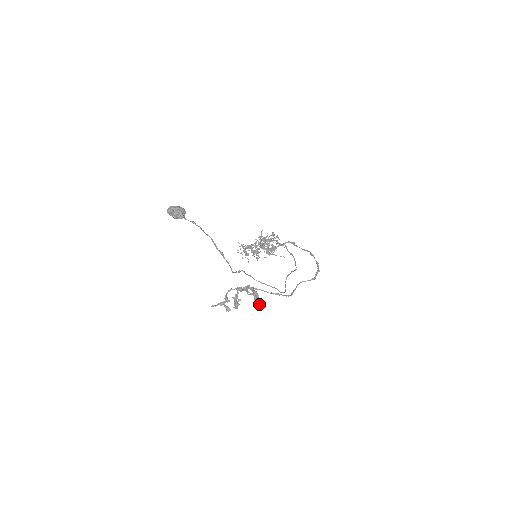
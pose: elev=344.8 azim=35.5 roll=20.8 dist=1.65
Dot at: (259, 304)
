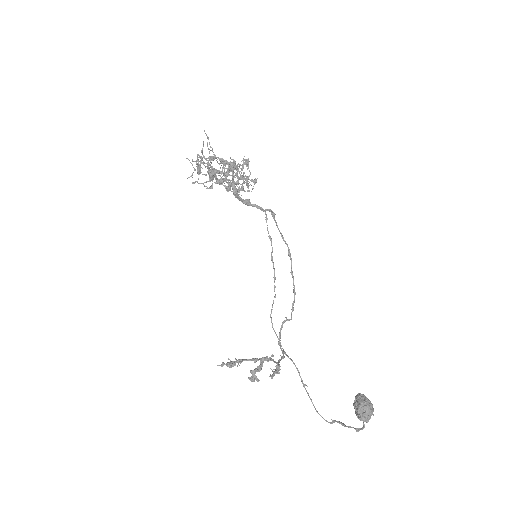
Dot at: (271, 376)
